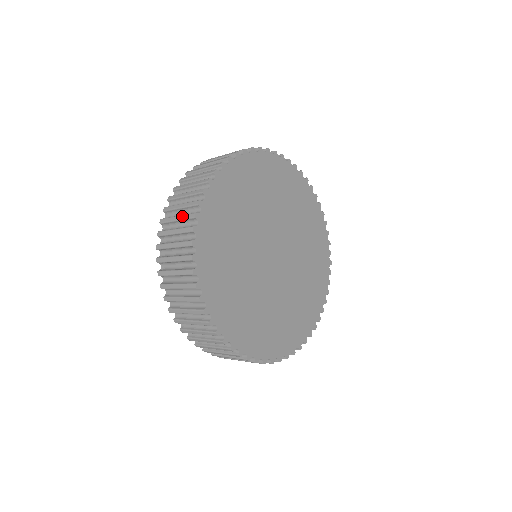
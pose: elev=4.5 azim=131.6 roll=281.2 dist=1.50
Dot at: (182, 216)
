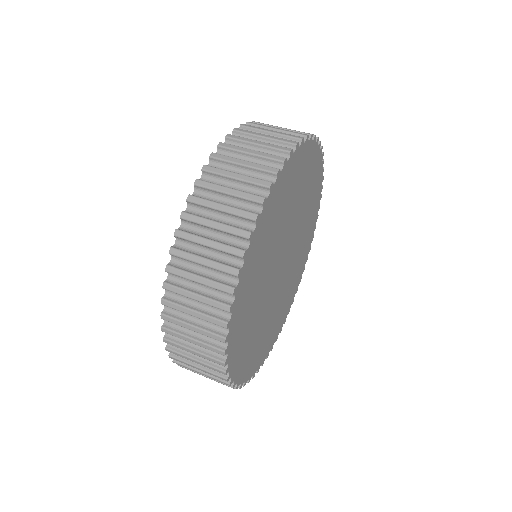
Dot at: (204, 365)
